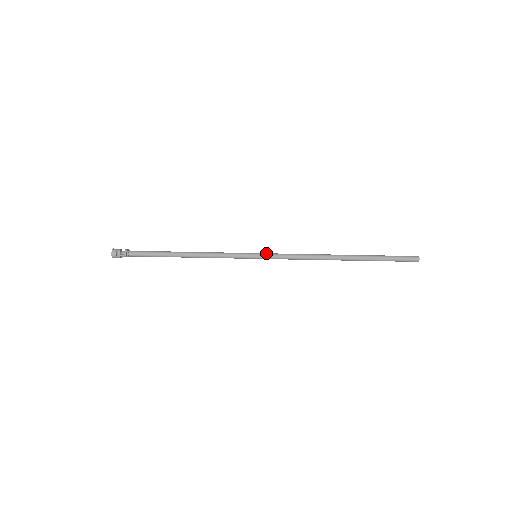
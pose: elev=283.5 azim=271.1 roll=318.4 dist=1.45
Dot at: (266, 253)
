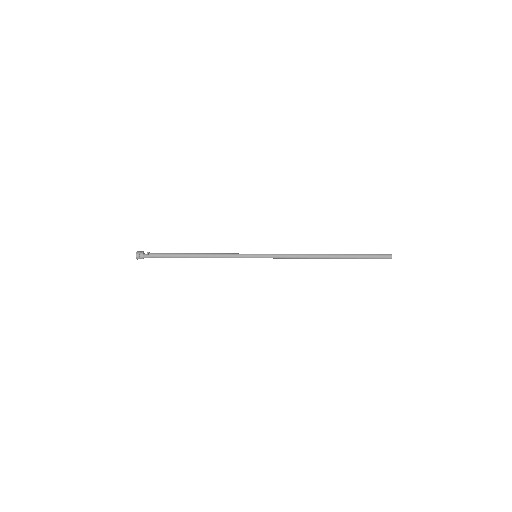
Dot at: (264, 254)
